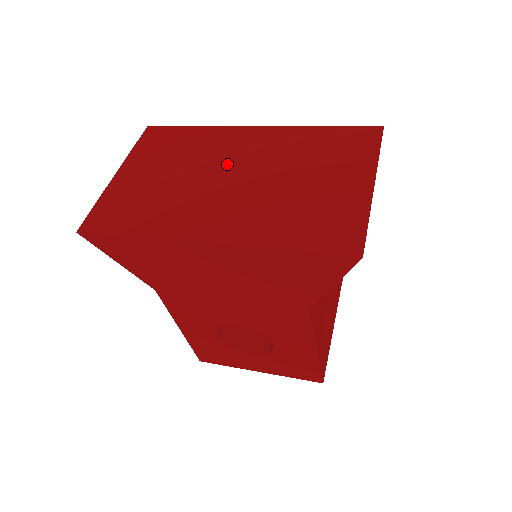
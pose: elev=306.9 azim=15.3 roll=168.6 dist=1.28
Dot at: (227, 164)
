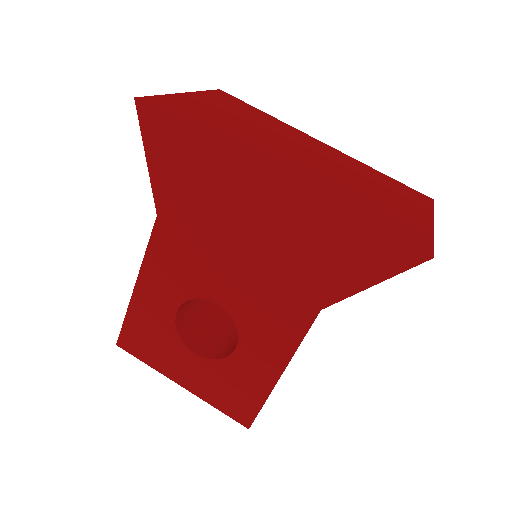
Dot at: (298, 146)
